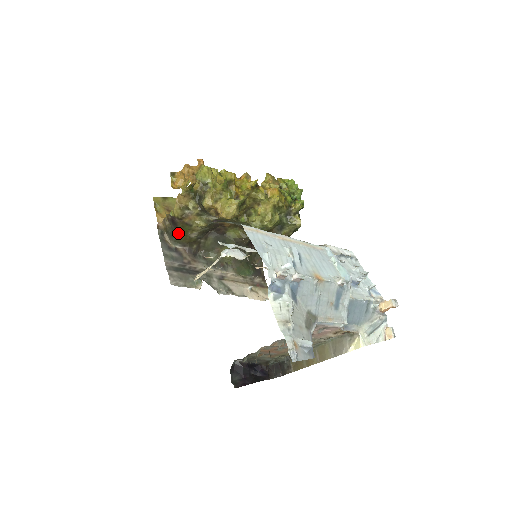
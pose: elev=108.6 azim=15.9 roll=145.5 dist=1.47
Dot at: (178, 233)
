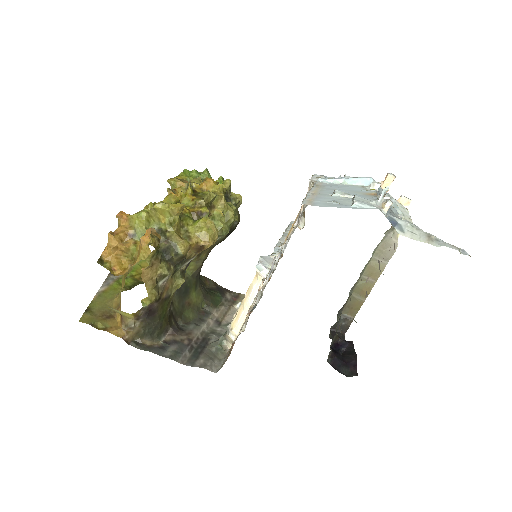
Dot at: (158, 322)
